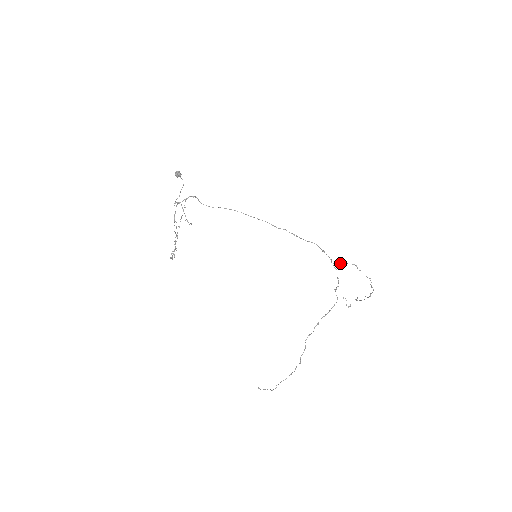
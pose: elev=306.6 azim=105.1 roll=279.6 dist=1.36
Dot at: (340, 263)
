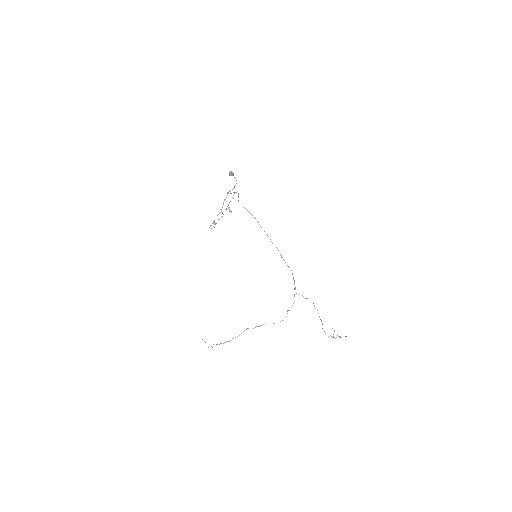
Dot at: occluded
